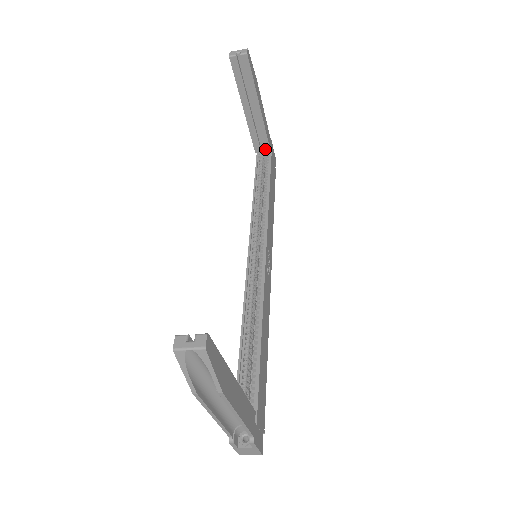
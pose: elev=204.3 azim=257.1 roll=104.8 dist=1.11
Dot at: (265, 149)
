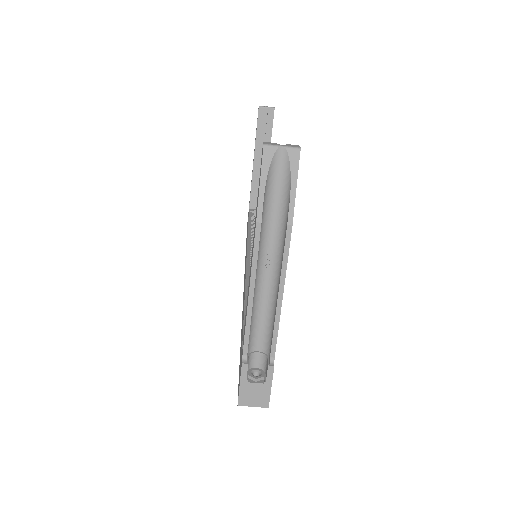
Dot at: occluded
